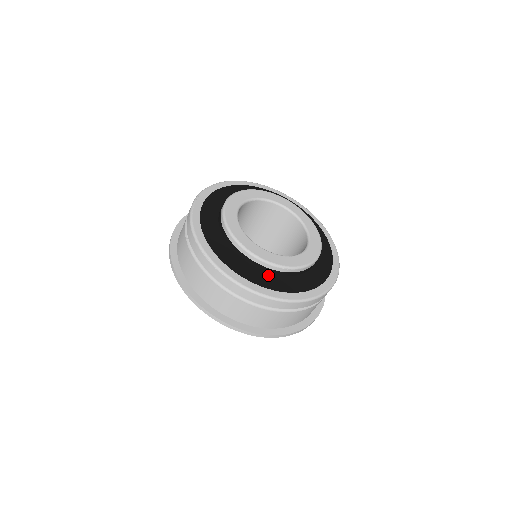
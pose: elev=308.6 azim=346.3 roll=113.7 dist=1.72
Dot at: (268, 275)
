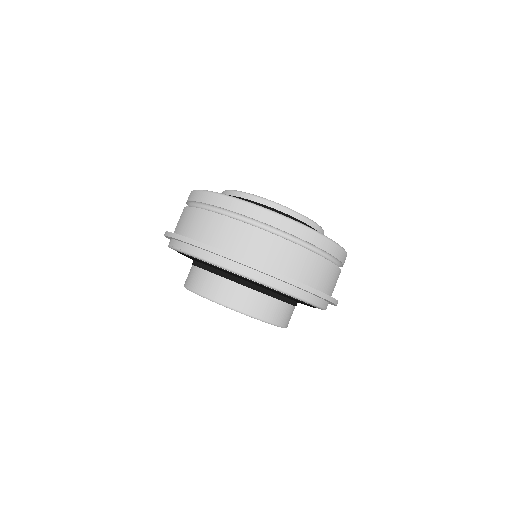
Dot at: occluded
